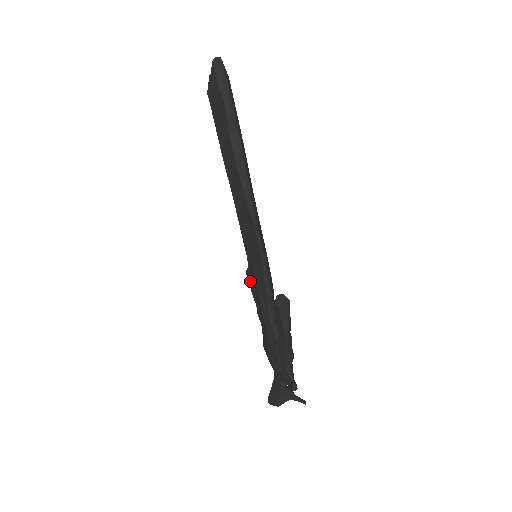
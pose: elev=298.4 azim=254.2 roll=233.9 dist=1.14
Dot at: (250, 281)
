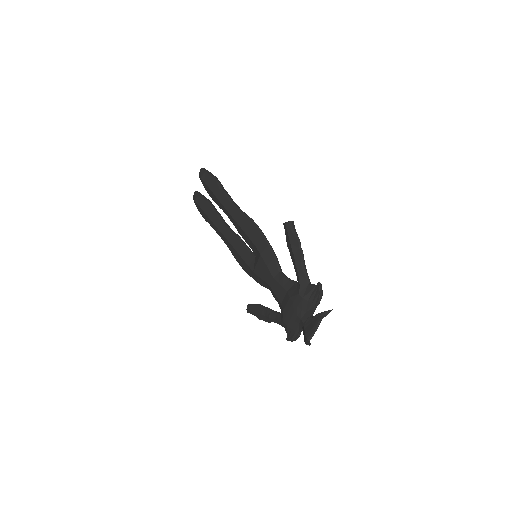
Dot at: (253, 308)
